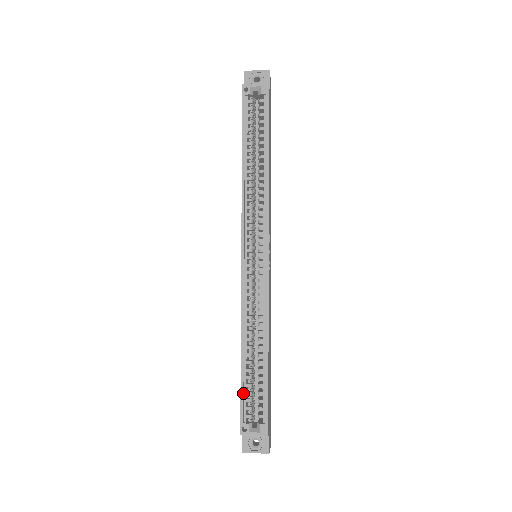
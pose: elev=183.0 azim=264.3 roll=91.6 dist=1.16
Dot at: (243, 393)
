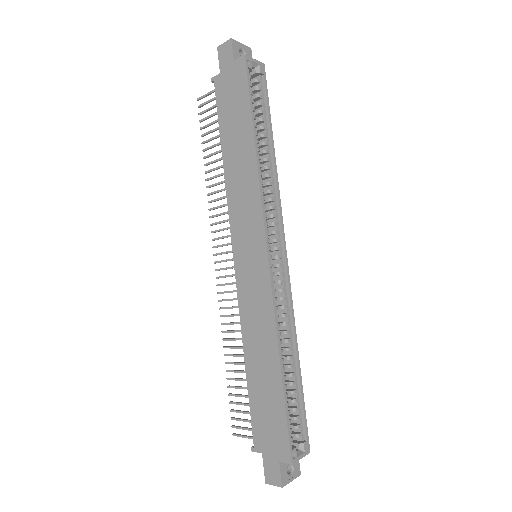
Dot at: (288, 414)
